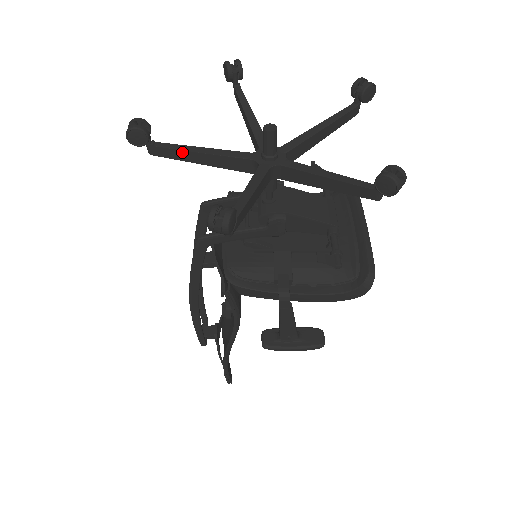
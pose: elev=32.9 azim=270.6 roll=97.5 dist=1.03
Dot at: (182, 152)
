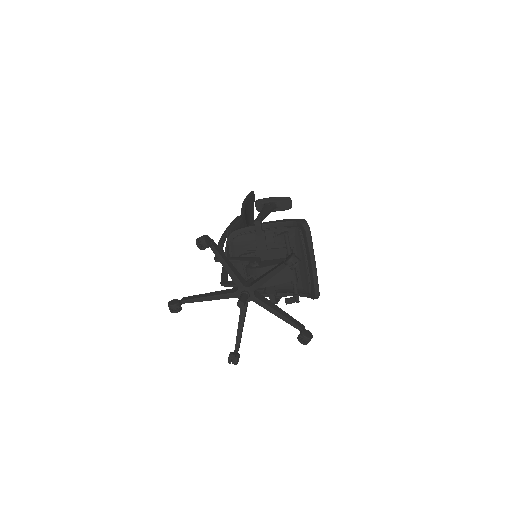
Dot at: (199, 301)
